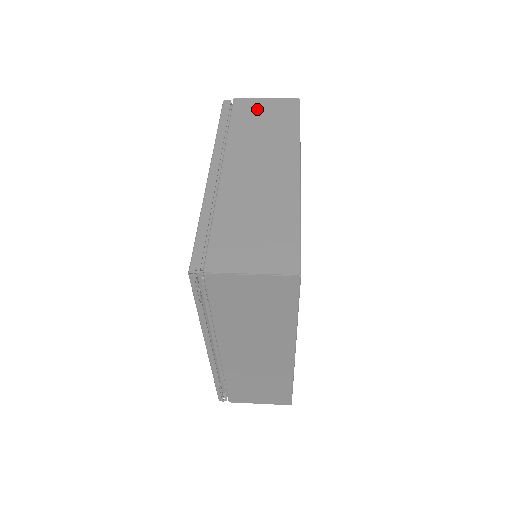
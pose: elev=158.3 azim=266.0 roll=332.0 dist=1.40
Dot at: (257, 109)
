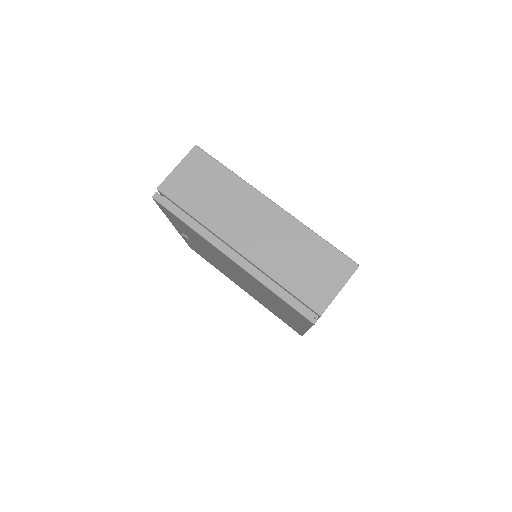
Dot at: (185, 182)
